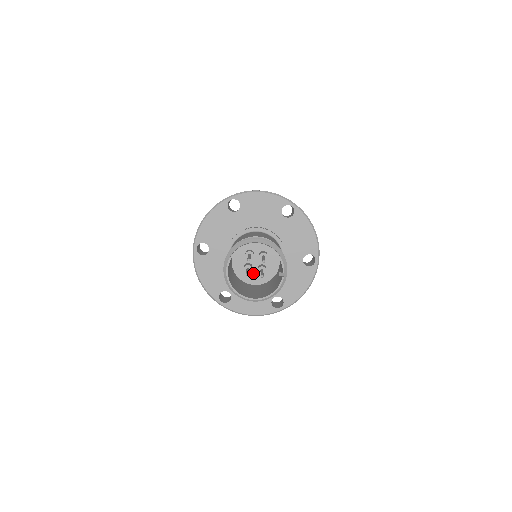
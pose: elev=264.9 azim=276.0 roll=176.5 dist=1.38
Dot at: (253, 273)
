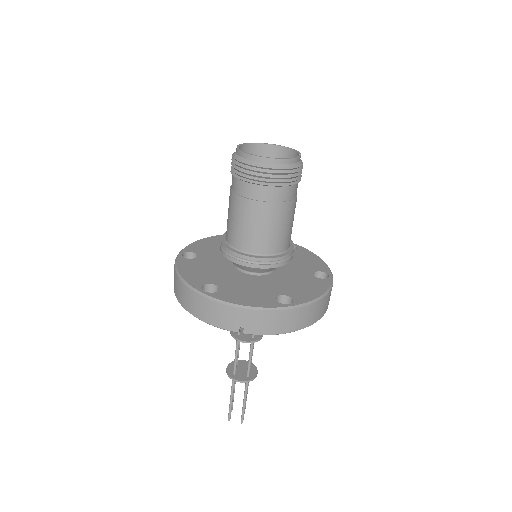
Dot at: occluded
